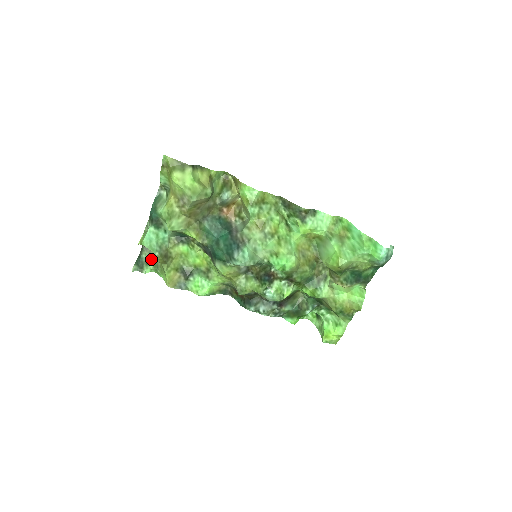
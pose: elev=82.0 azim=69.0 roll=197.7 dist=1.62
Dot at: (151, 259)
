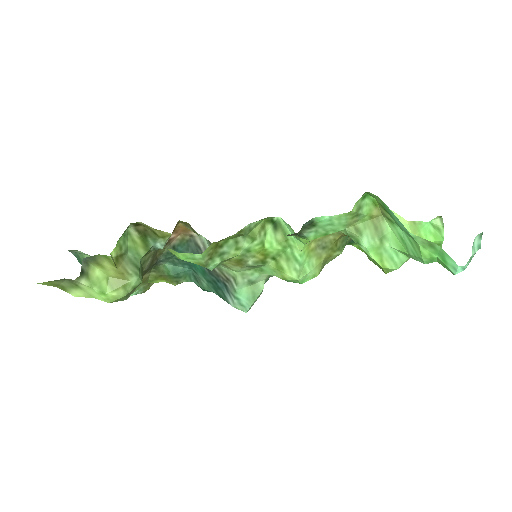
Dot at: occluded
